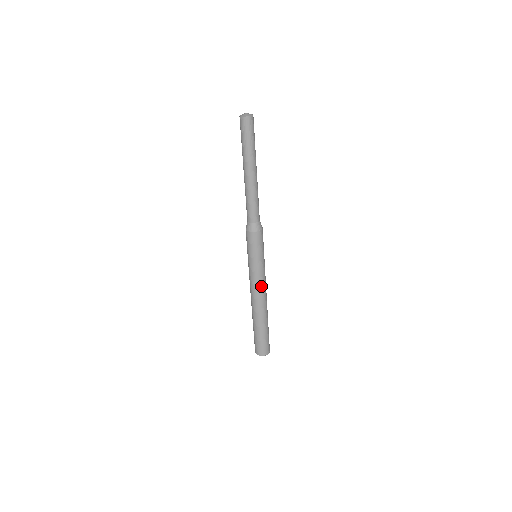
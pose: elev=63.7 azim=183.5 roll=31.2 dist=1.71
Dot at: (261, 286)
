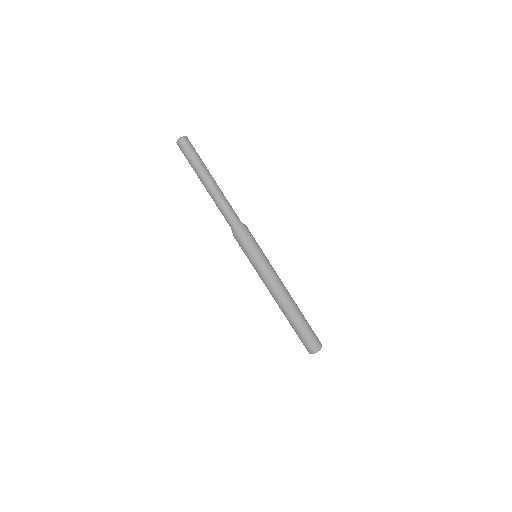
Dot at: (278, 278)
